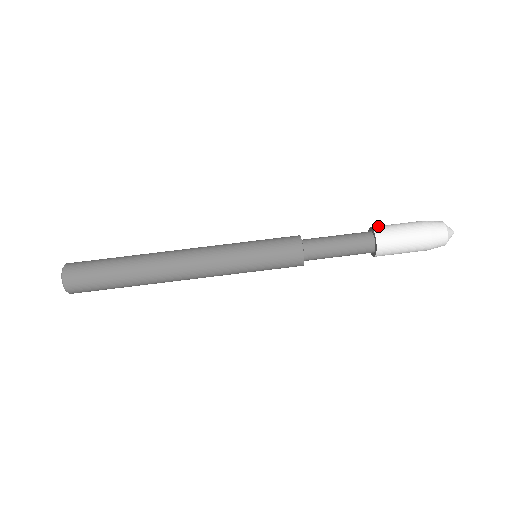
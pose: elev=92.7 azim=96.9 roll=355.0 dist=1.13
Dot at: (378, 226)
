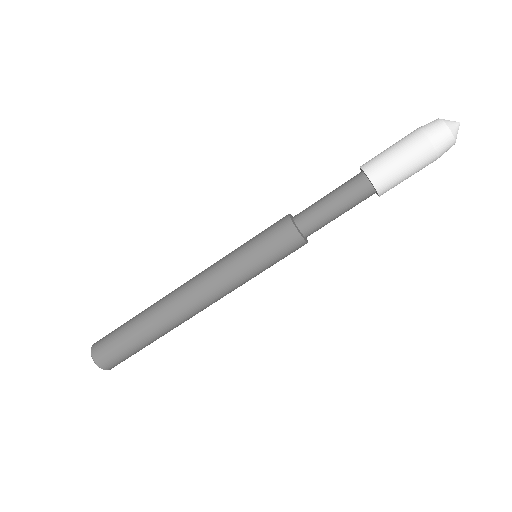
Dot at: (370, 166)
